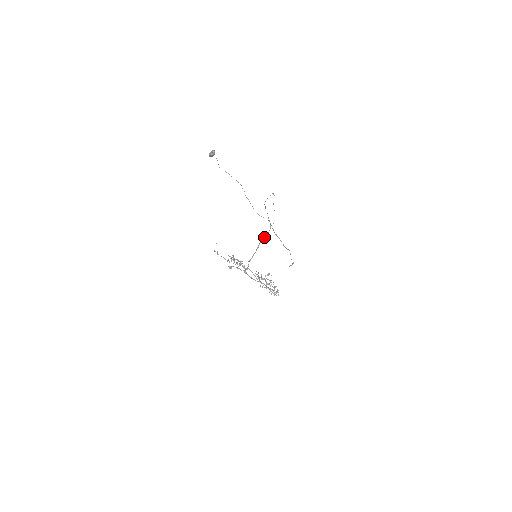
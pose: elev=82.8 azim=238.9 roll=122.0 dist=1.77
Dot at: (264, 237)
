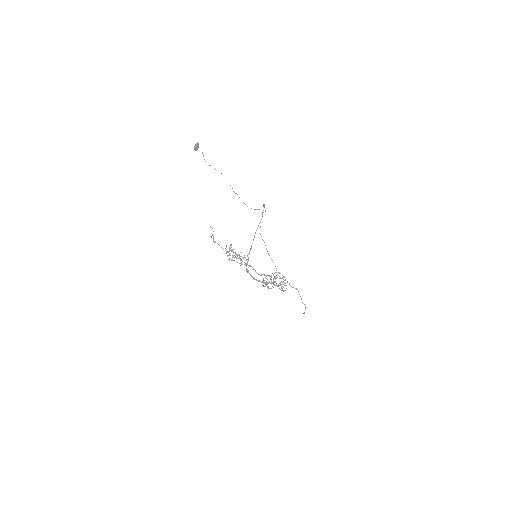
Dot at: (258, 225)
